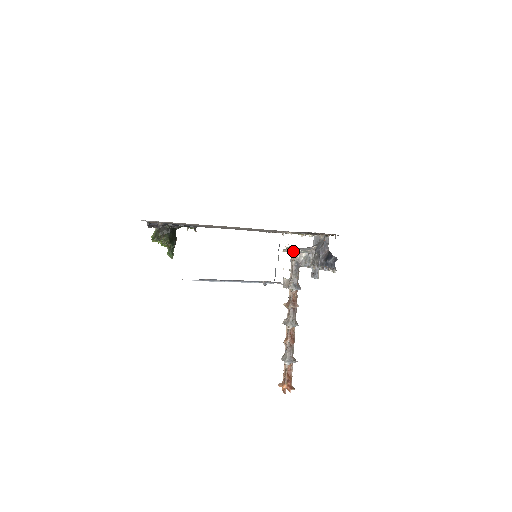
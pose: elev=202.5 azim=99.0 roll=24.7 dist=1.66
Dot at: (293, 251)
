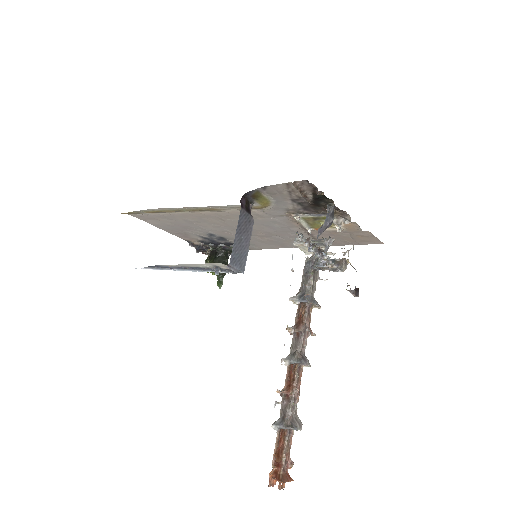
Dot at: (298, 242)
